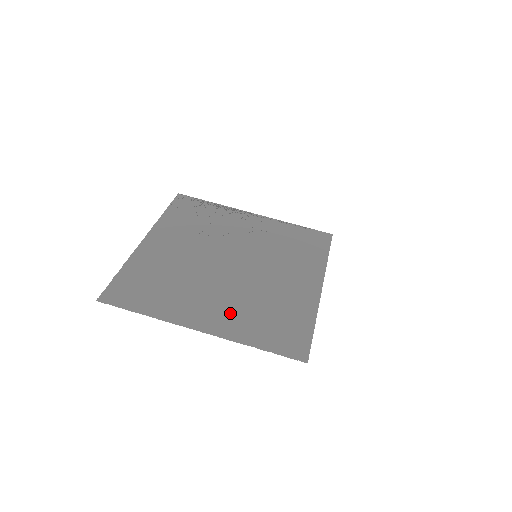
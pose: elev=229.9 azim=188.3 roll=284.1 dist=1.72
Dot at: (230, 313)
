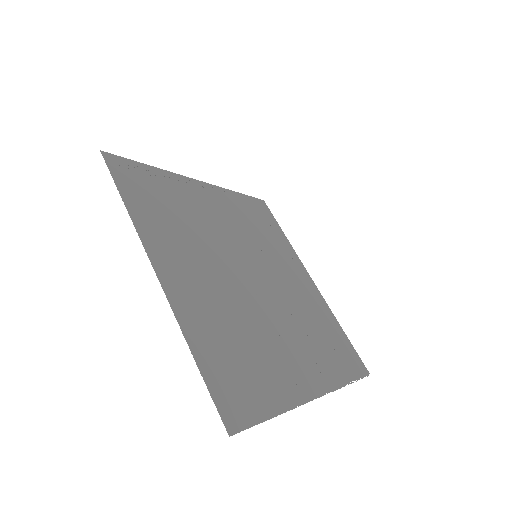
Dot at: (310, 354)
